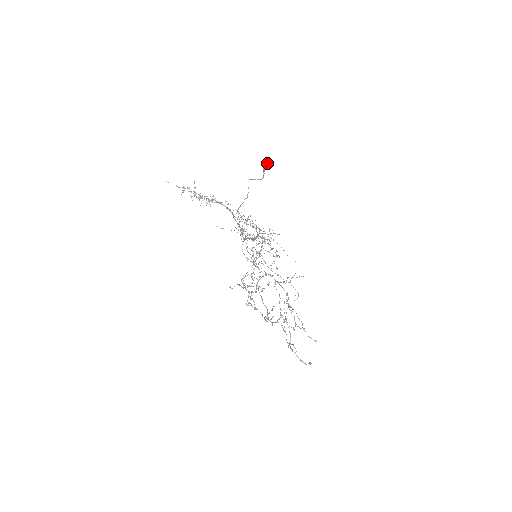
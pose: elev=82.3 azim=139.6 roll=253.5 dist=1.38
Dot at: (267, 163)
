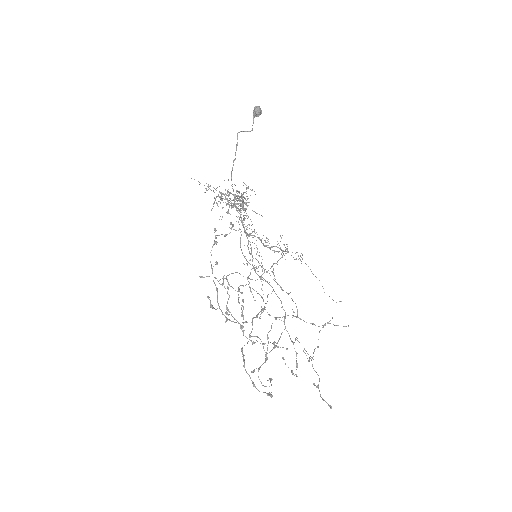
Dot at: (257, 106)
